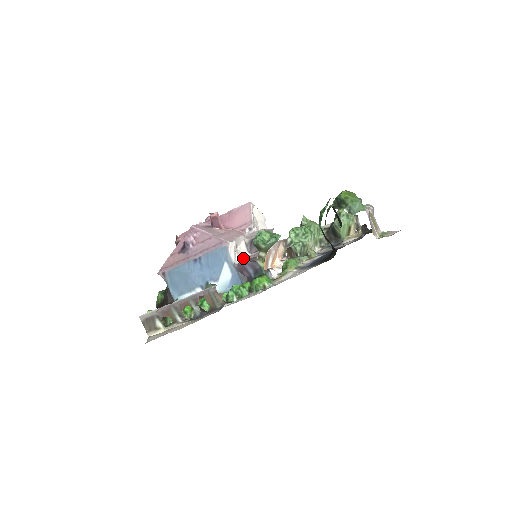
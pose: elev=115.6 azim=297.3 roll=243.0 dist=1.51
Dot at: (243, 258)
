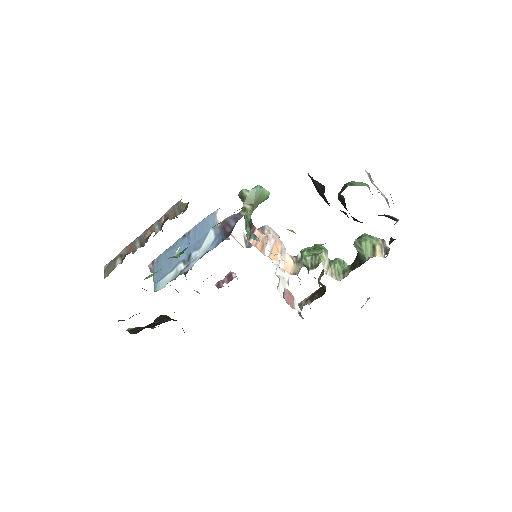
Dot at: (236, 240)
